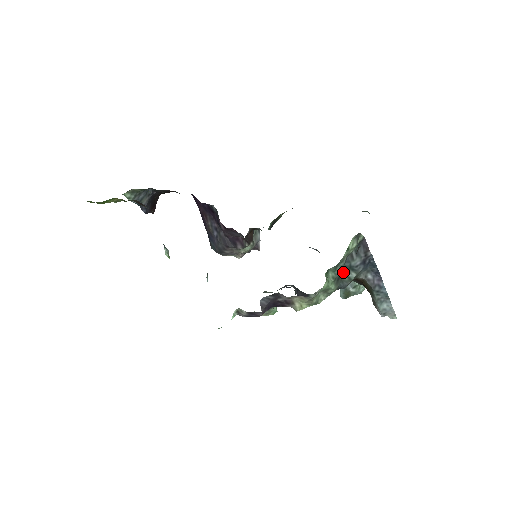
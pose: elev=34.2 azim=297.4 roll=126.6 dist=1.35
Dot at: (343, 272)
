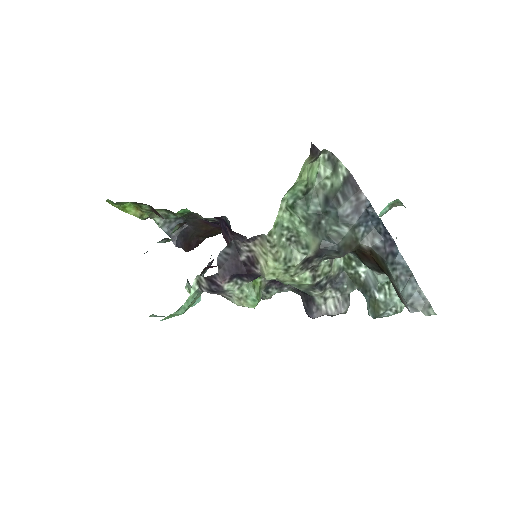
Dot at: (325, 220)
